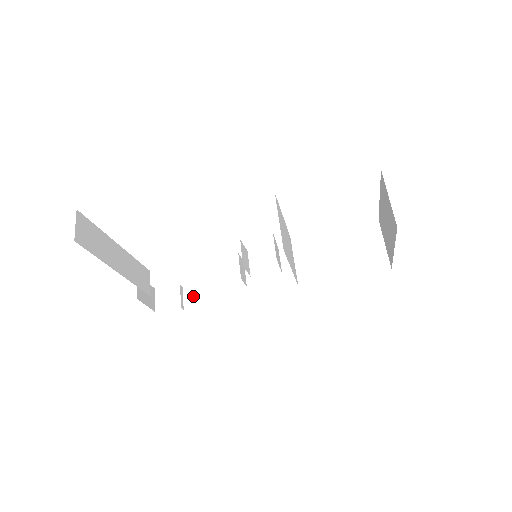
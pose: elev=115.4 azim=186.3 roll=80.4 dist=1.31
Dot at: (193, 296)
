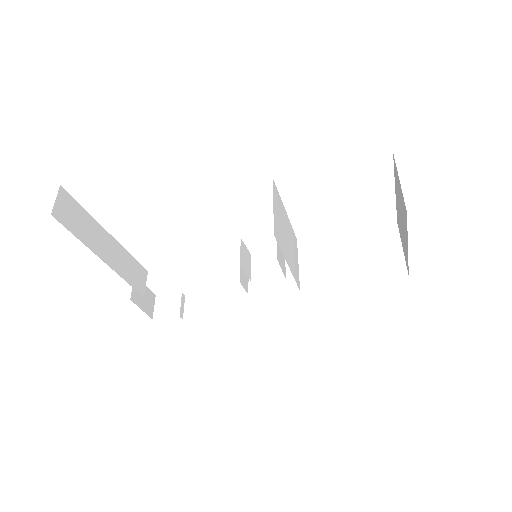
Dot at: (194, 306)
